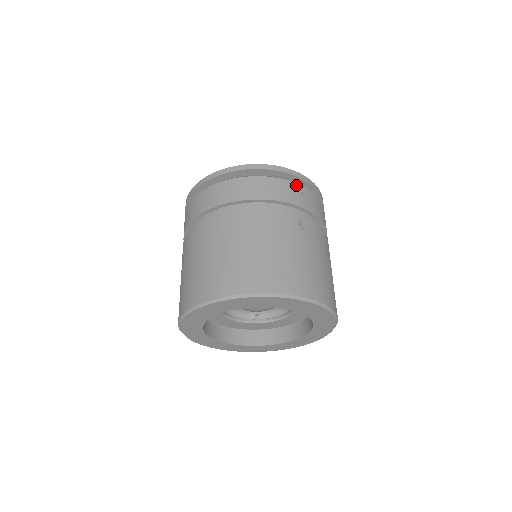
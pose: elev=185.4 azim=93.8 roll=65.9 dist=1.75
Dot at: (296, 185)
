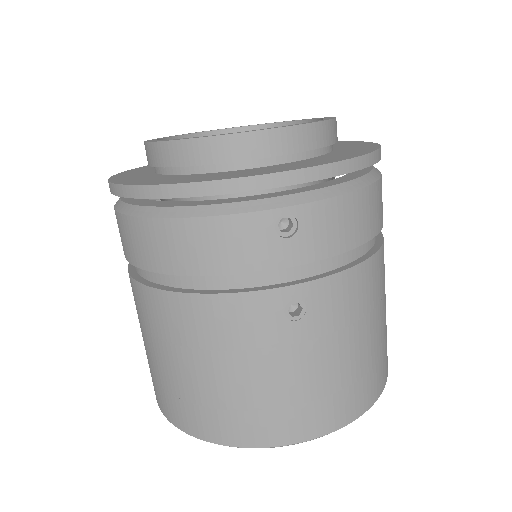
Dot at: (280, 214)
